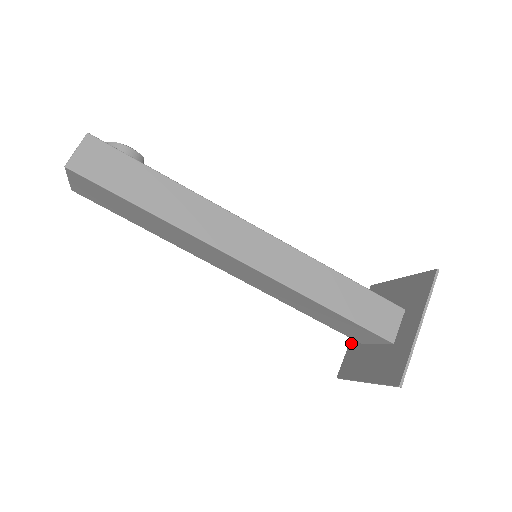
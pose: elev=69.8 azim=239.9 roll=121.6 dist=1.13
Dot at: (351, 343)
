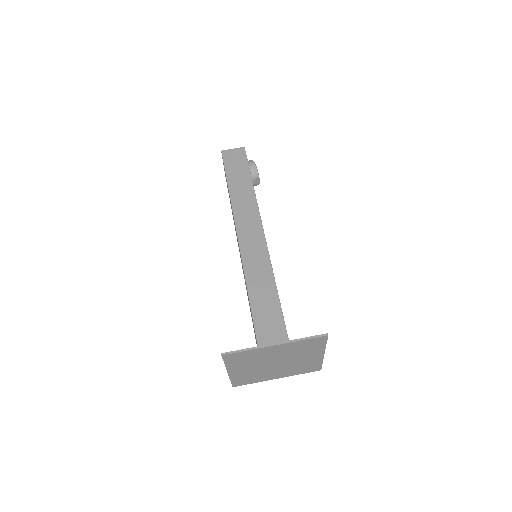
Dot at: (264, 378)
